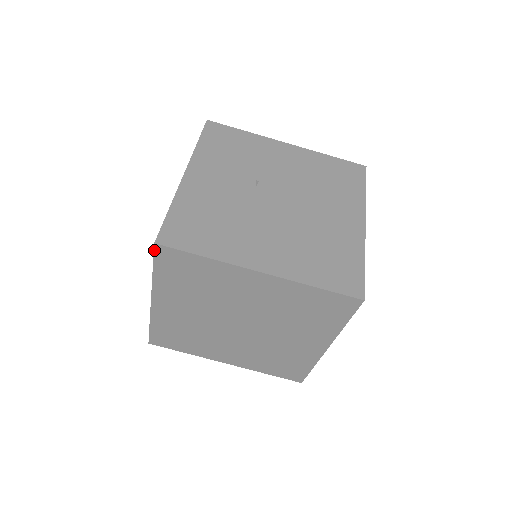
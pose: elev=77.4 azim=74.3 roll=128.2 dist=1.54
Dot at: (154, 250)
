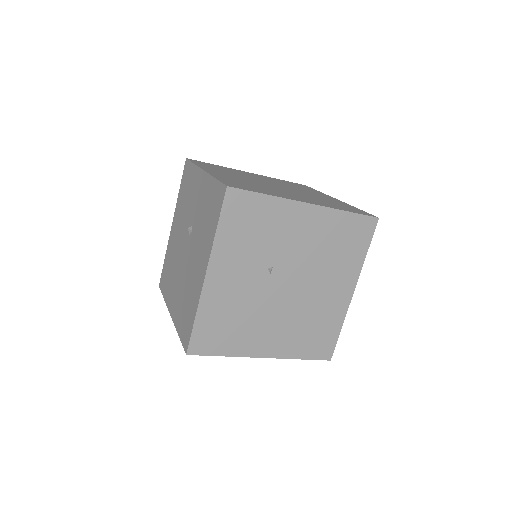
Dot at: (184, 350)
